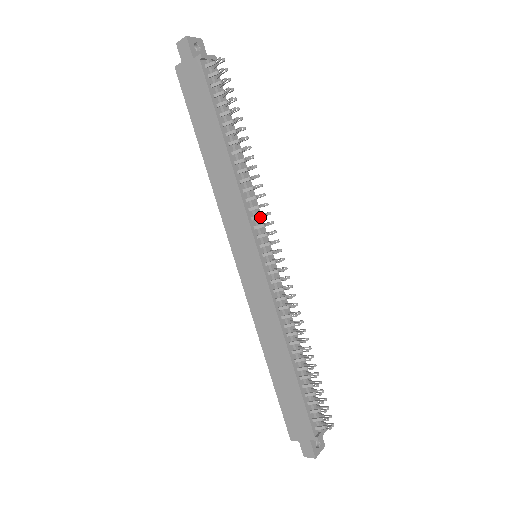
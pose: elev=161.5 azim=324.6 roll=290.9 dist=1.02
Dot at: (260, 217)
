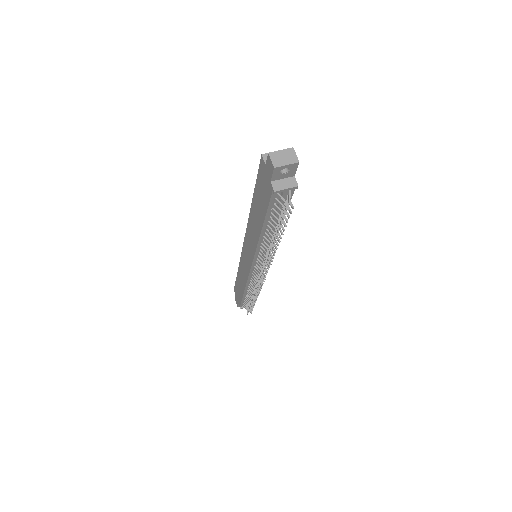
Dot at: occluded
